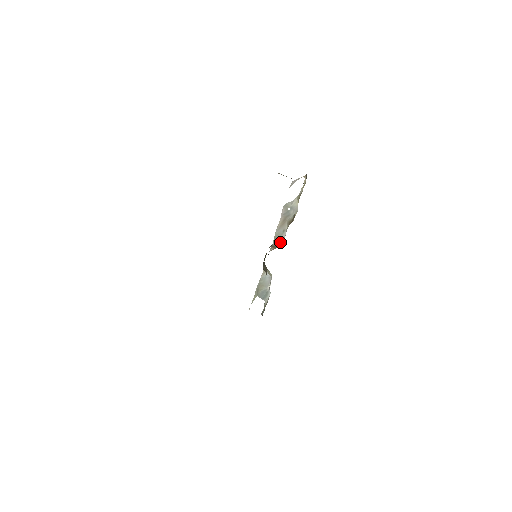
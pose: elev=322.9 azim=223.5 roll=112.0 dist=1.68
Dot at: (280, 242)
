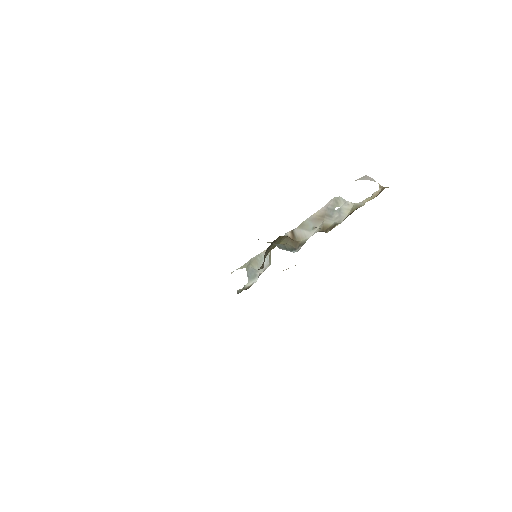
Dot at: (301, 238)
